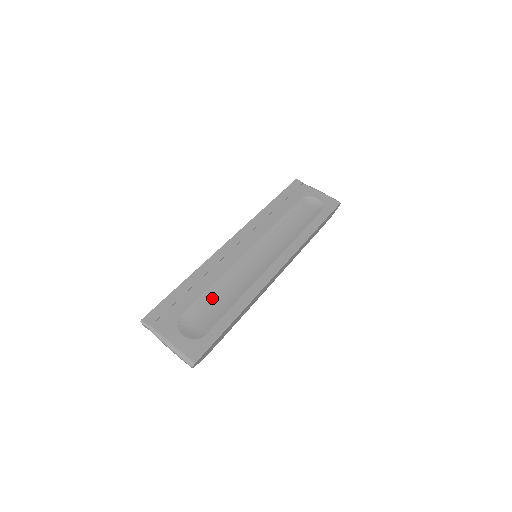
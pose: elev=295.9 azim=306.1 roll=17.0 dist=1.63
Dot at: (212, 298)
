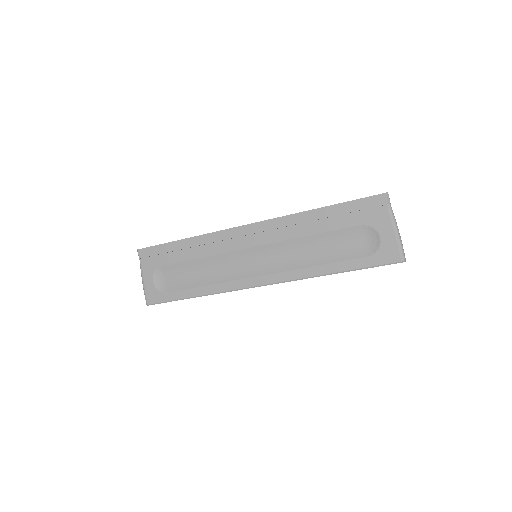
Dot at: (191, 268)
